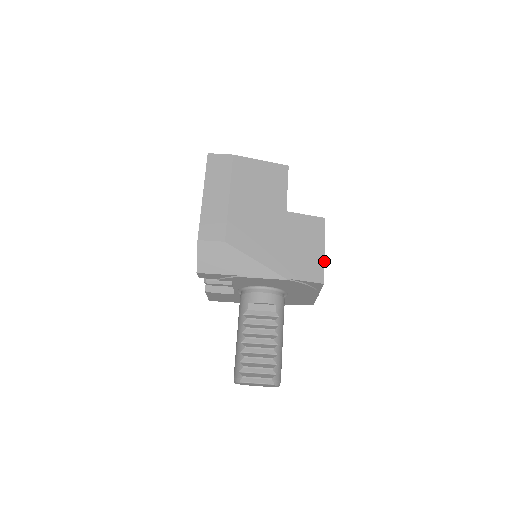
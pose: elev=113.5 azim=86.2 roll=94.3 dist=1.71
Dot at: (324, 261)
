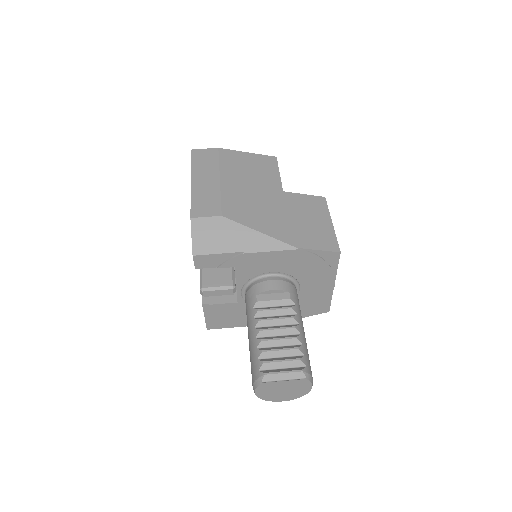
Dot at: occluded
